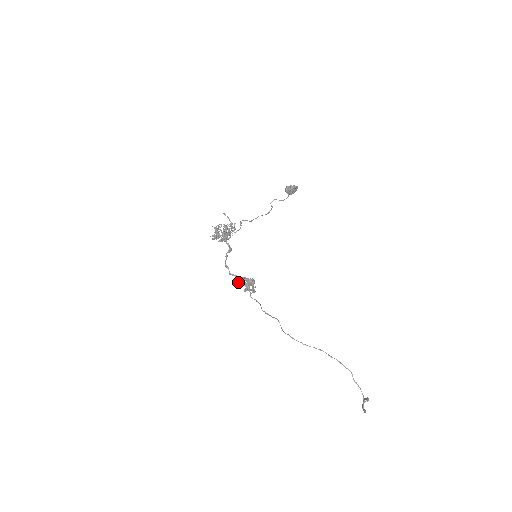
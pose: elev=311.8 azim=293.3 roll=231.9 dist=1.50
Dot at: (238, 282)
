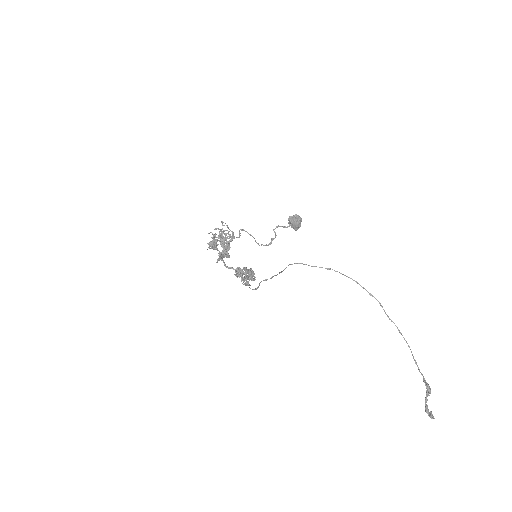
Dot at: (234, 274)
